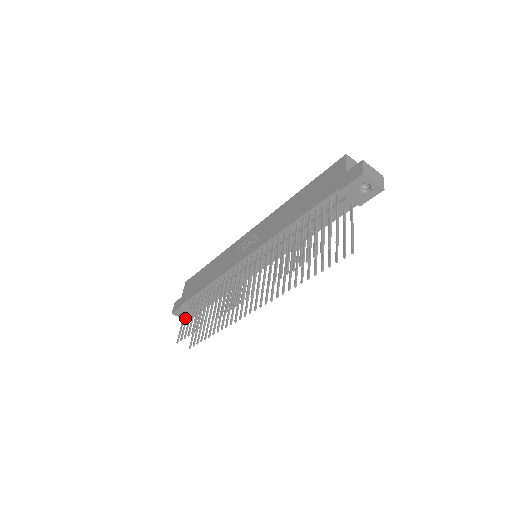
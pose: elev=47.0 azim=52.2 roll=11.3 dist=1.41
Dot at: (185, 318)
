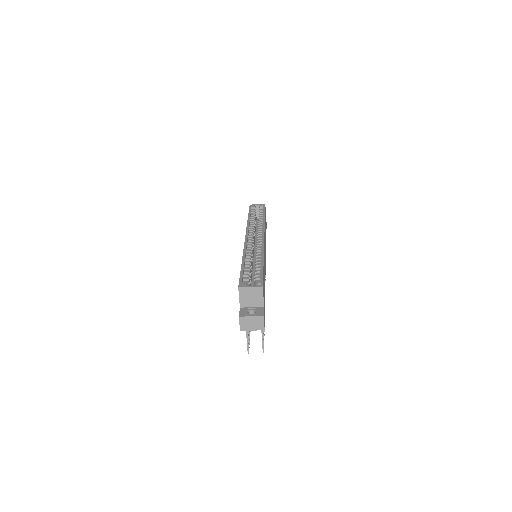
Dot at: occluded
